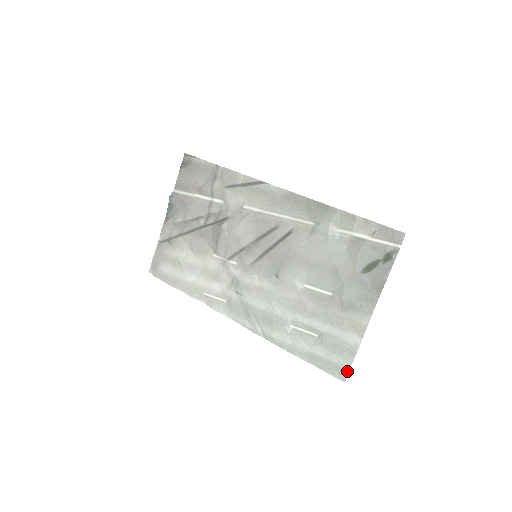
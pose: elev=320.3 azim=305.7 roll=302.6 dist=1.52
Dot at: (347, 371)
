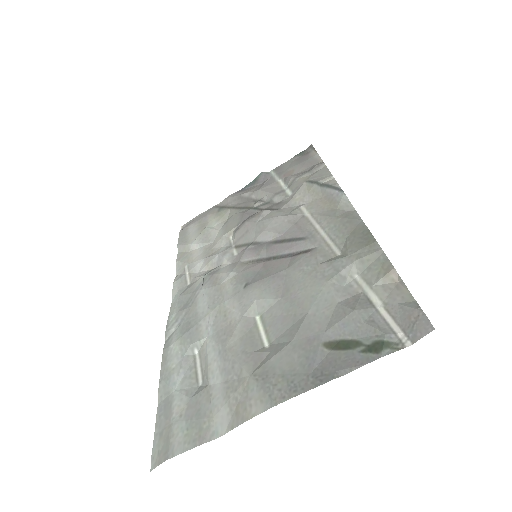
Dot at: (168, 456)
